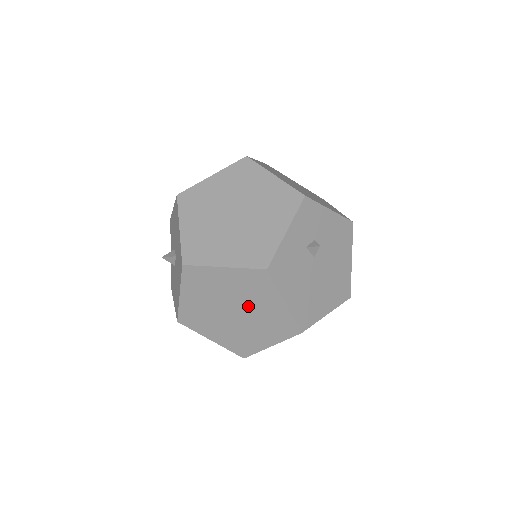
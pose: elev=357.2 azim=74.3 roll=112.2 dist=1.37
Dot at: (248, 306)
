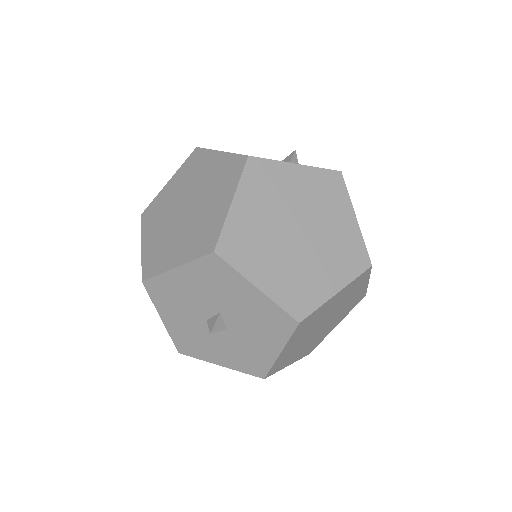
Dot at: occluded
